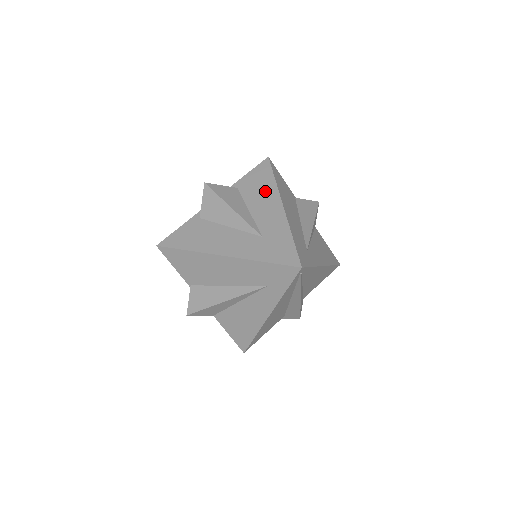
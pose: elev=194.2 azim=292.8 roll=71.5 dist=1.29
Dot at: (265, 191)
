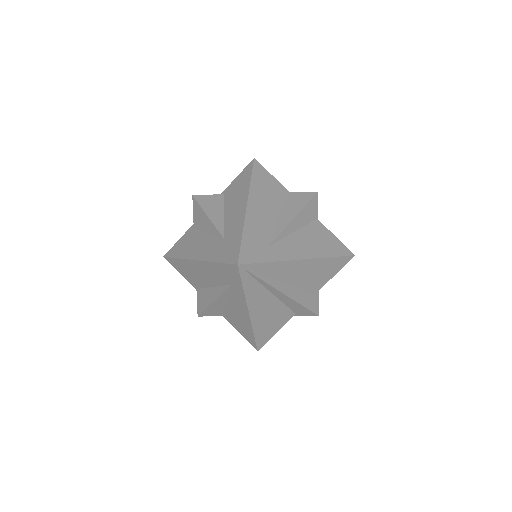
Dot at: (240, 193)
